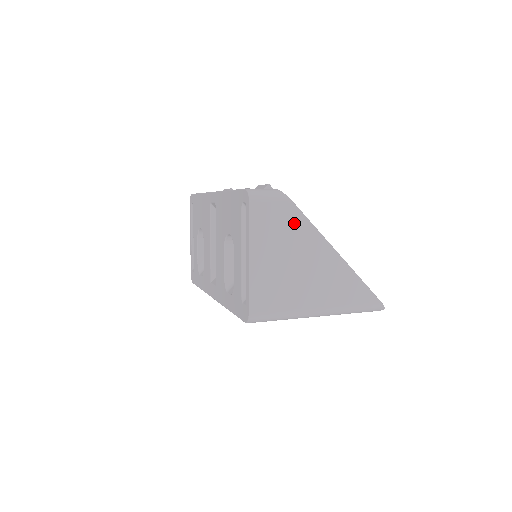
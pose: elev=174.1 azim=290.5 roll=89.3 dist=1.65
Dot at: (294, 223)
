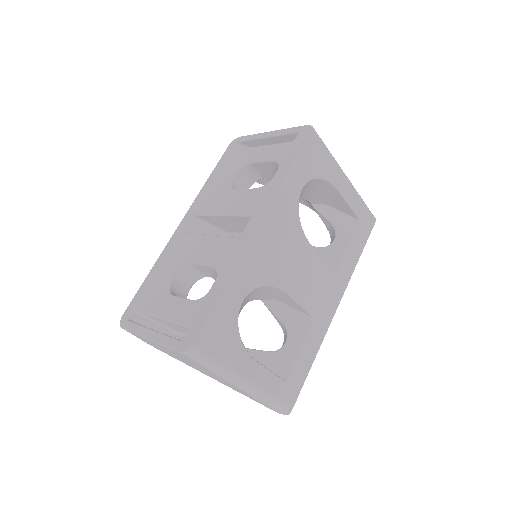
Dot at: occluded
